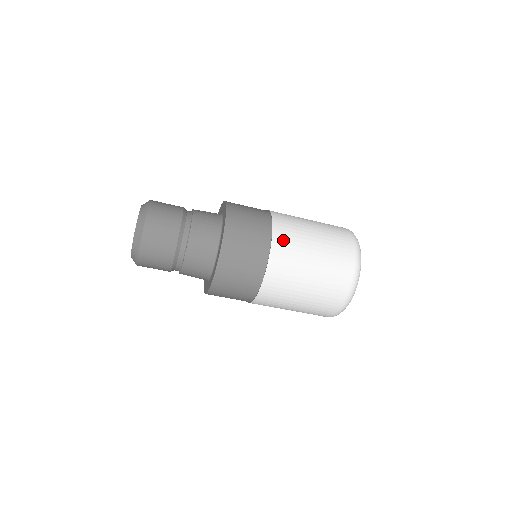
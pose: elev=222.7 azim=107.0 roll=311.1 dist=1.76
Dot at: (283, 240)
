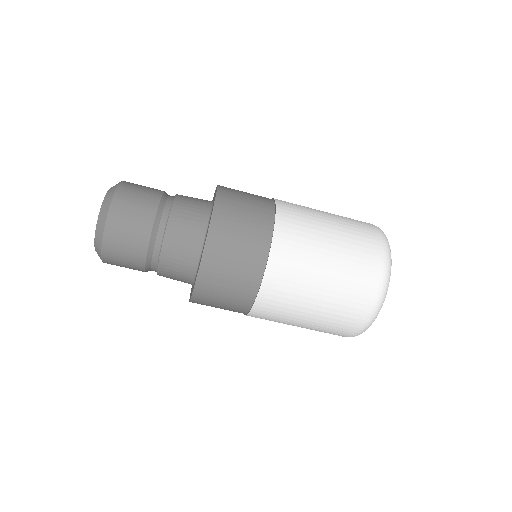
Dot at: occluded
